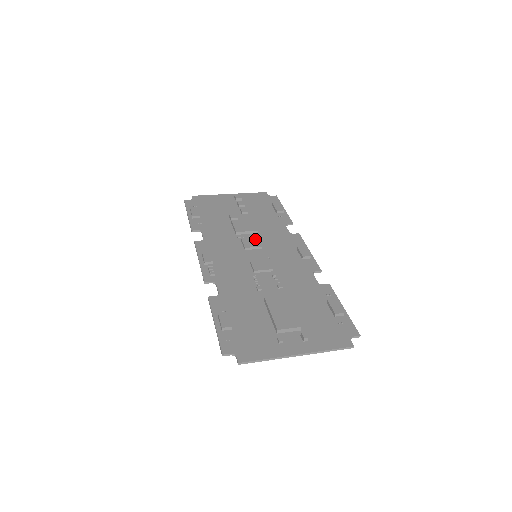
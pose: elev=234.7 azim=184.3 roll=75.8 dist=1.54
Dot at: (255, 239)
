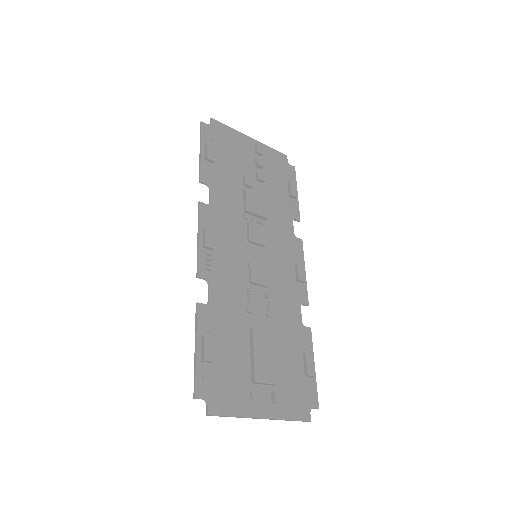
Dot at: (262, 231)
